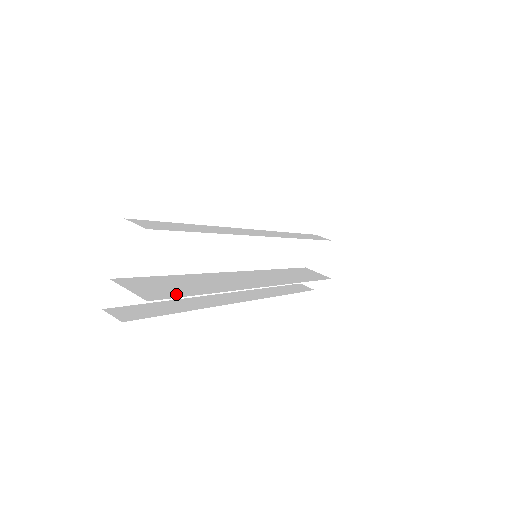
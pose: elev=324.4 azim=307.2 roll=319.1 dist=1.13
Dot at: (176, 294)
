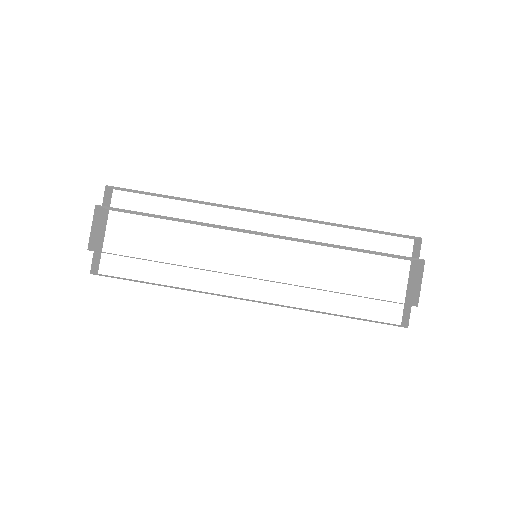
Dot at: occluded
